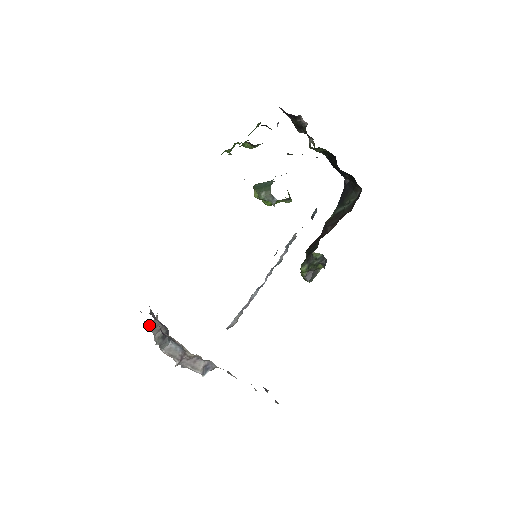
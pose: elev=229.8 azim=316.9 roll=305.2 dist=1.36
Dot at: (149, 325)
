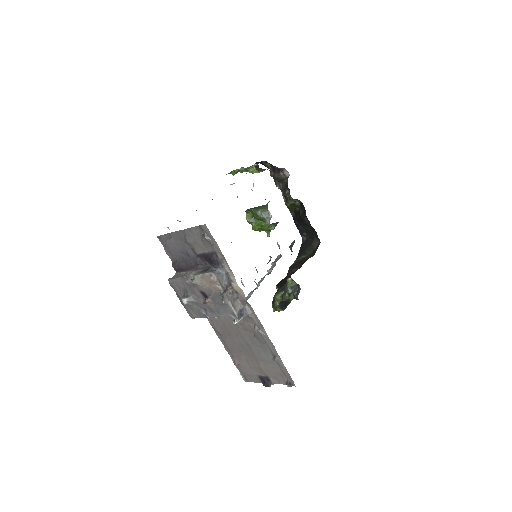
Dot at: (208, 238)
